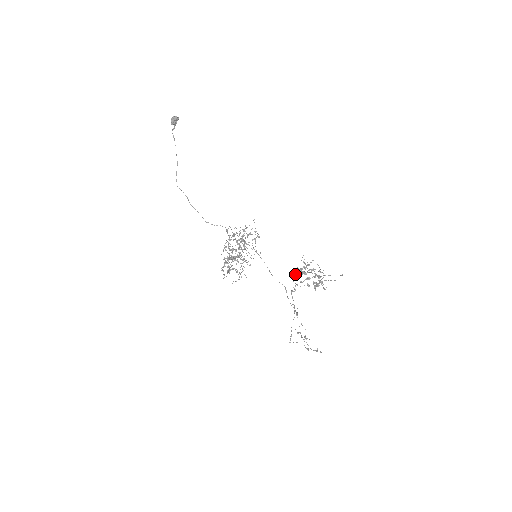
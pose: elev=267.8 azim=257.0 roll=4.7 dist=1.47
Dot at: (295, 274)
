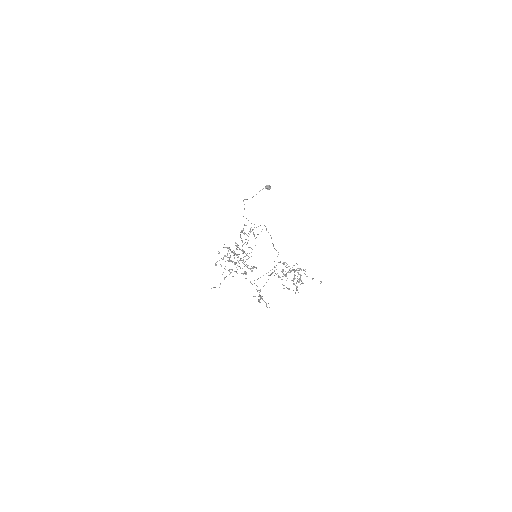
Dot at: (283, 269)
